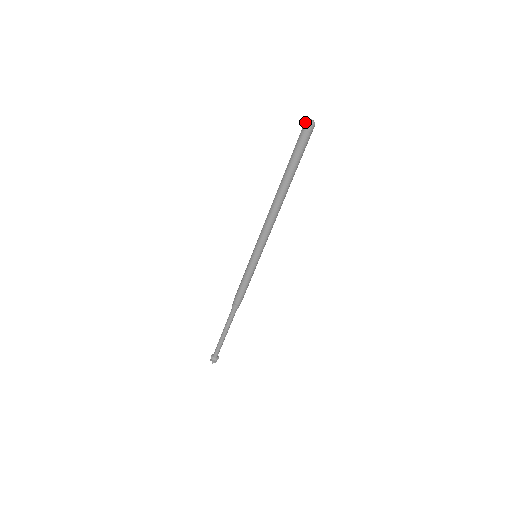
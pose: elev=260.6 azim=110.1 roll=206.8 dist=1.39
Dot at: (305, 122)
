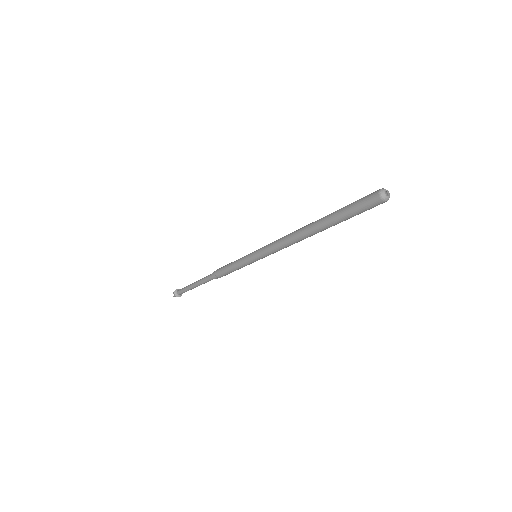
Dot at: (379, 193)
